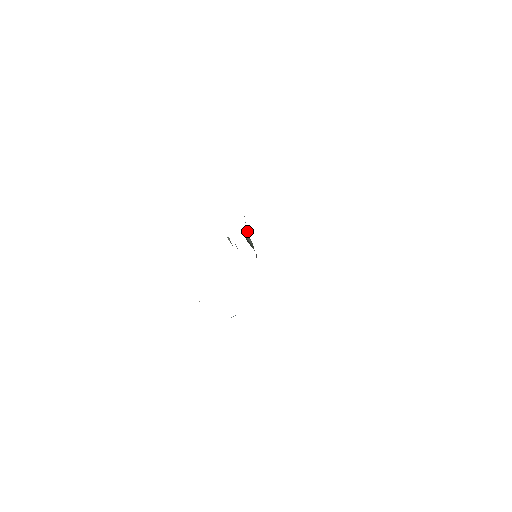
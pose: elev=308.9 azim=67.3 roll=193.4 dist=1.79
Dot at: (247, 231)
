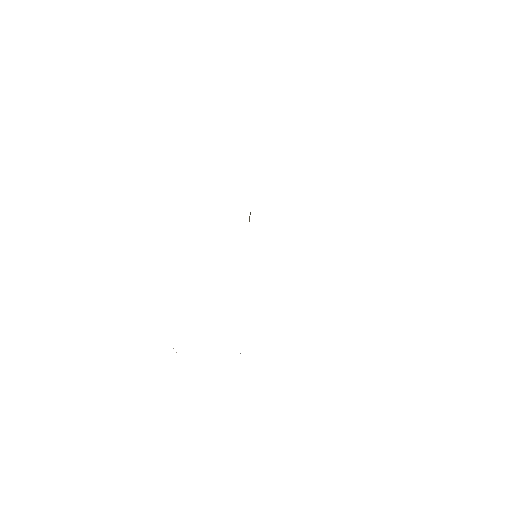
Dot at: (249, 216)
